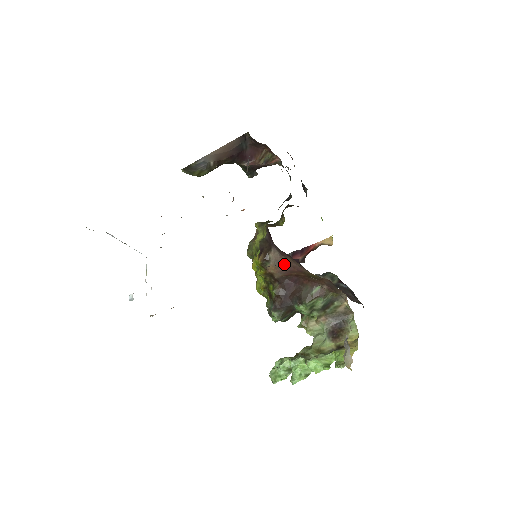
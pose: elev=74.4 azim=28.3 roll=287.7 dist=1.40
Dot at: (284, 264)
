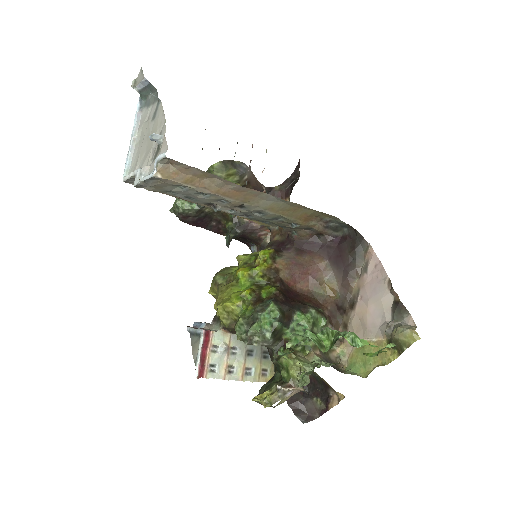
Dot at: (298, 263)
